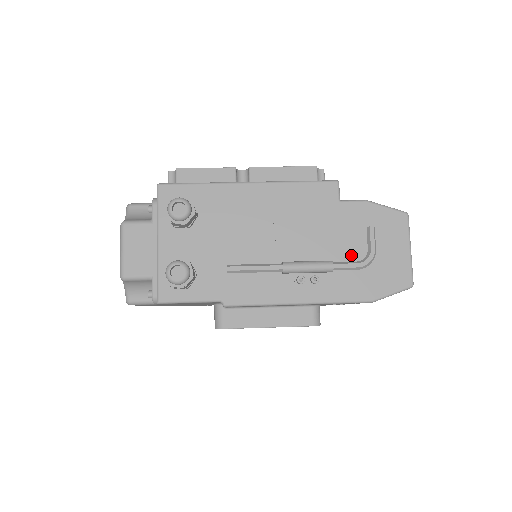
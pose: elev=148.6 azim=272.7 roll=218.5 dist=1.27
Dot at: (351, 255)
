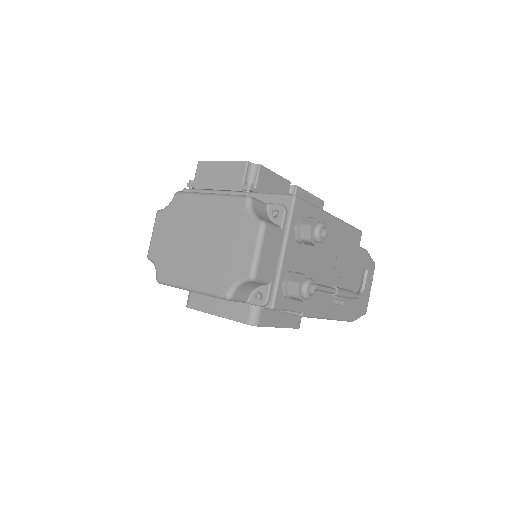
Dot at: (355, 287)
